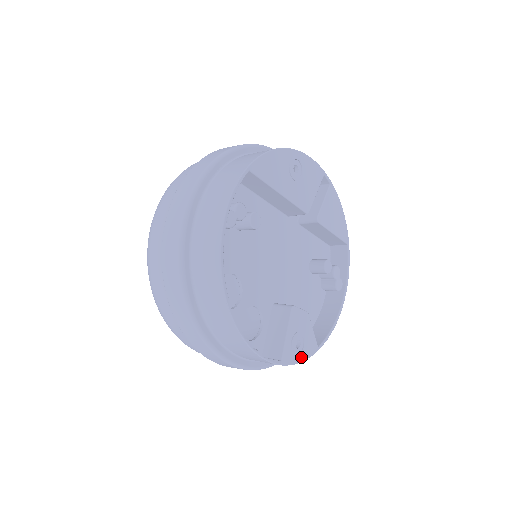
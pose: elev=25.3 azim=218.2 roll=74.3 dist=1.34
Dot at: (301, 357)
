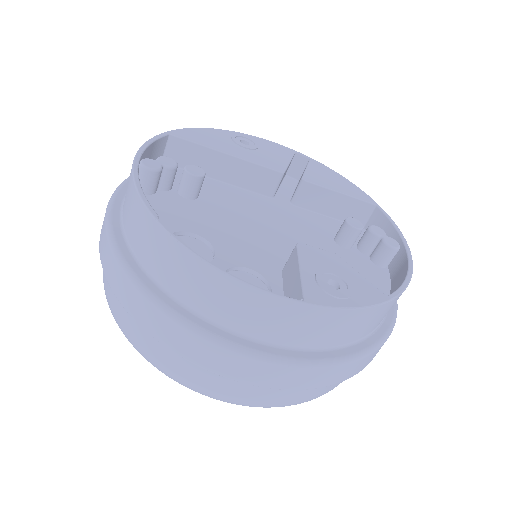
Dot at: (351, 302)
